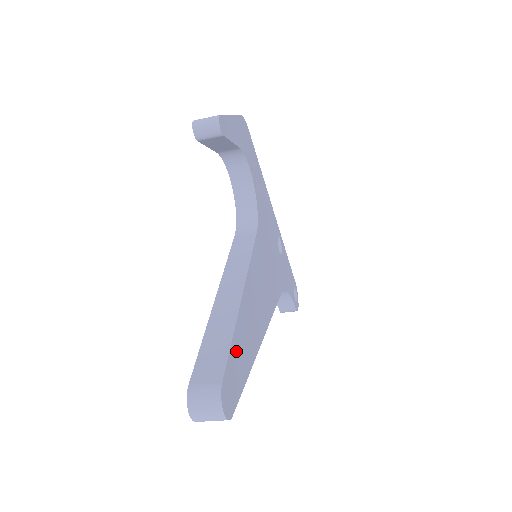
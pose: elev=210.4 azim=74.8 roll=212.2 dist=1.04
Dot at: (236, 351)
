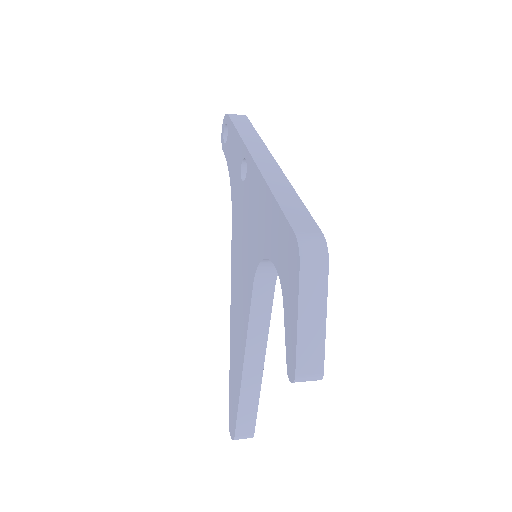
Dot at: occluded
